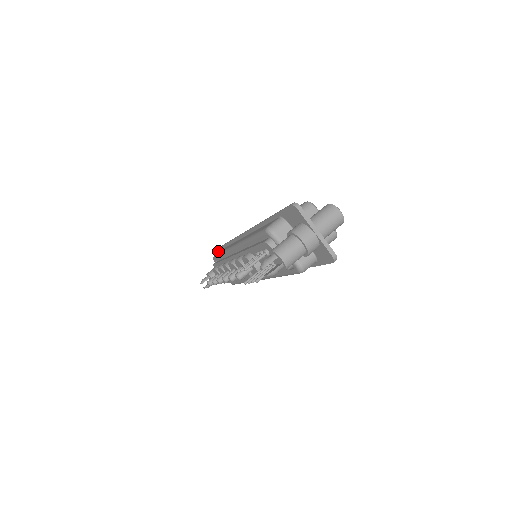
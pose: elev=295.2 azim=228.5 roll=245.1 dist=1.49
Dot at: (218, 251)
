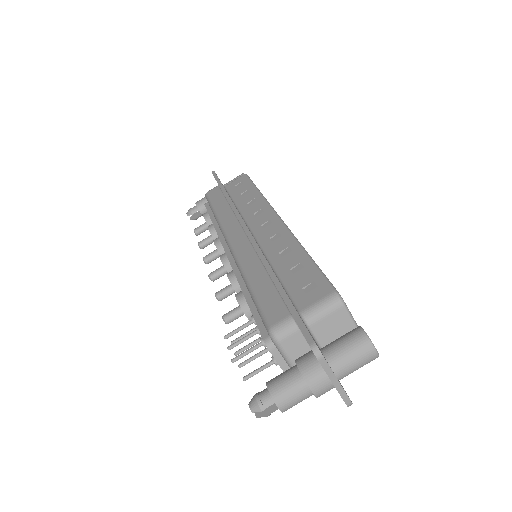
Dot at: occluded
